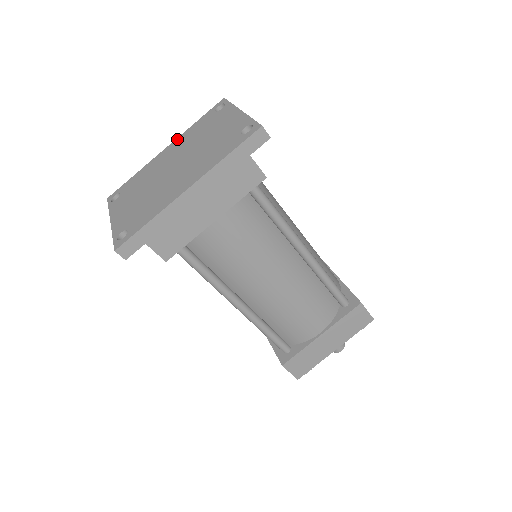
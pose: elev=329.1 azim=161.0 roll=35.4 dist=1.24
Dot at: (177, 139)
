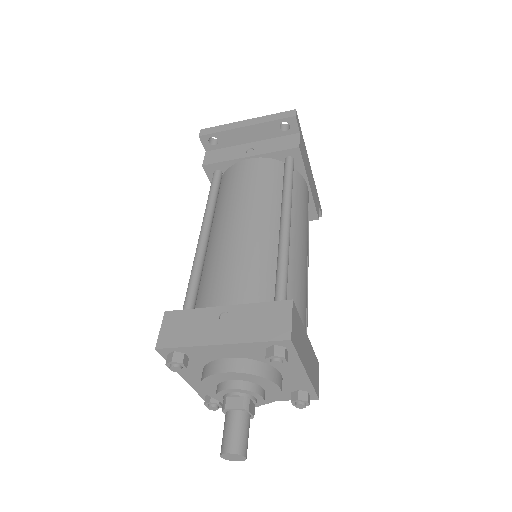
Dot at: occluded
